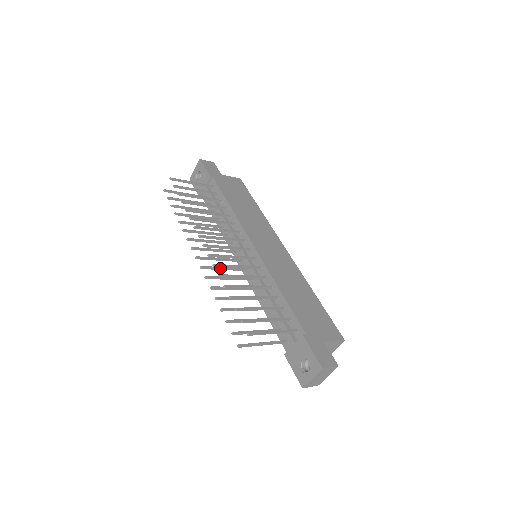
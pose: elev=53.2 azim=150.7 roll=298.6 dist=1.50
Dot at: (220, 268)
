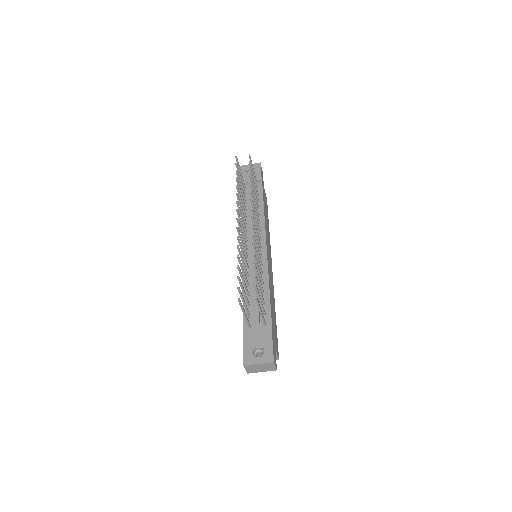
Dot at: (242, 240)
